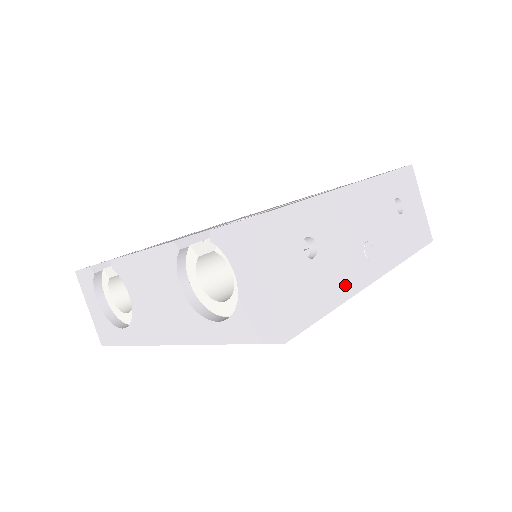
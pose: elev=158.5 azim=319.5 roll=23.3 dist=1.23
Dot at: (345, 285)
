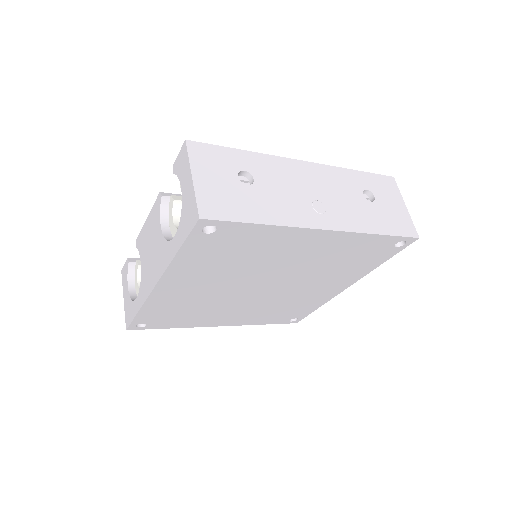
Dot at: (281, 216)
